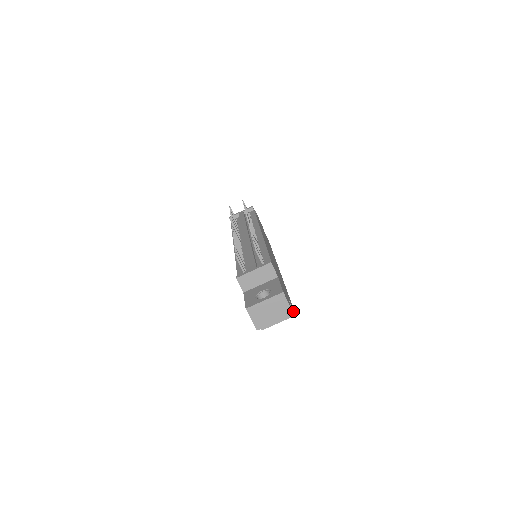
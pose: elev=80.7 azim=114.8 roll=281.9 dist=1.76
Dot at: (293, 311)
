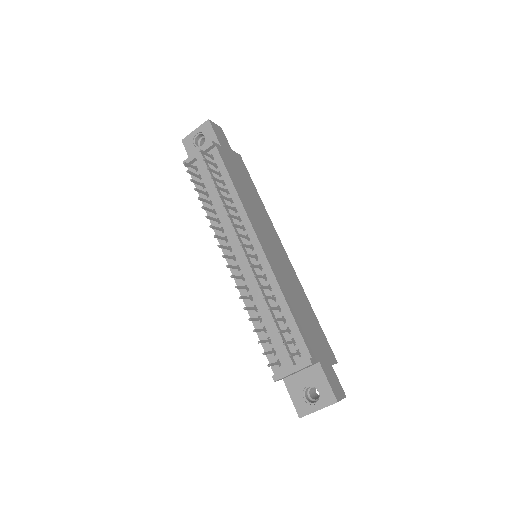
Dot at: occluded
